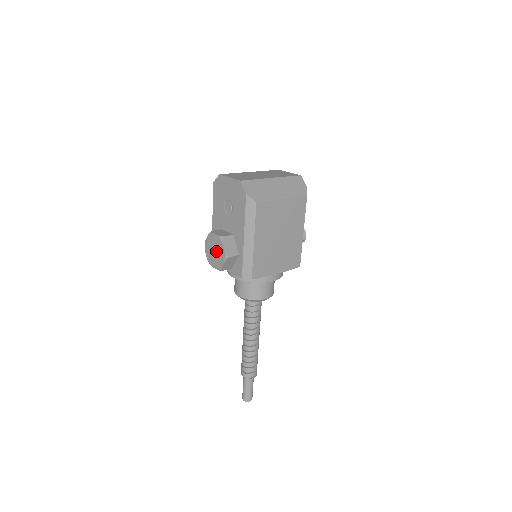
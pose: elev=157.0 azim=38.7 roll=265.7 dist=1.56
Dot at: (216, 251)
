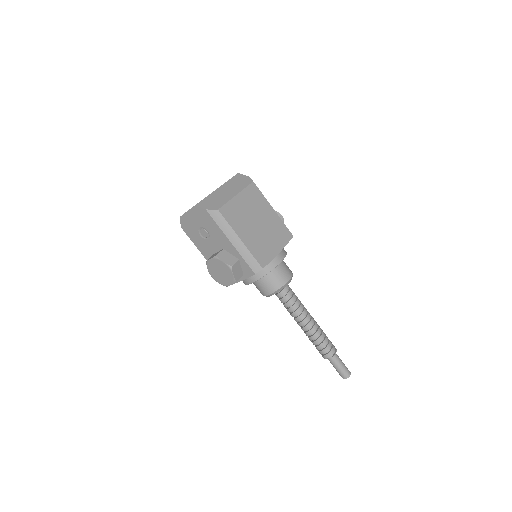
Dot at: (221, 271)
